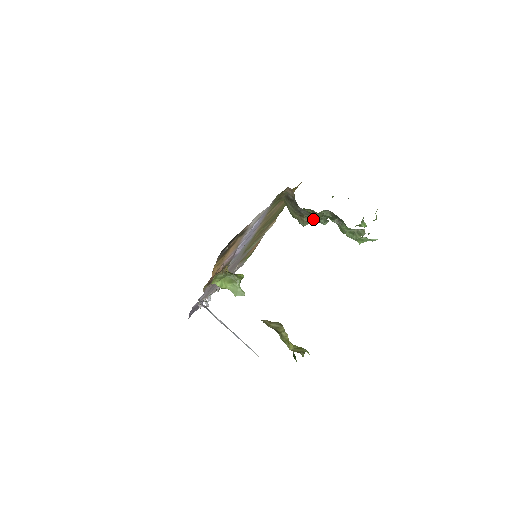
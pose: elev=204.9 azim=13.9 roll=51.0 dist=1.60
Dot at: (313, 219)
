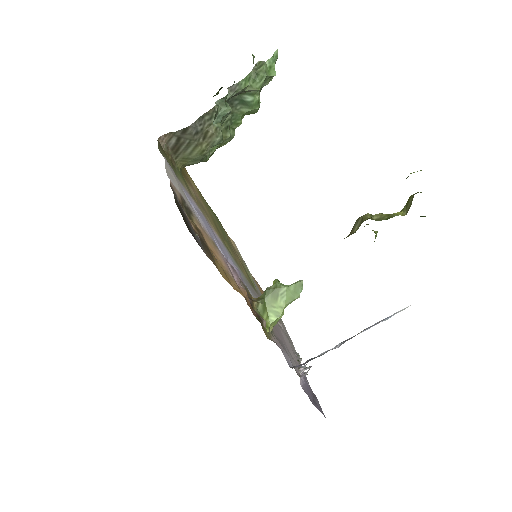
Dot at: (216, 121)
